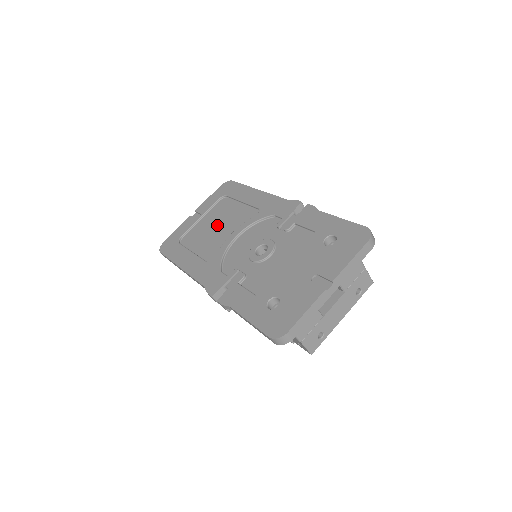
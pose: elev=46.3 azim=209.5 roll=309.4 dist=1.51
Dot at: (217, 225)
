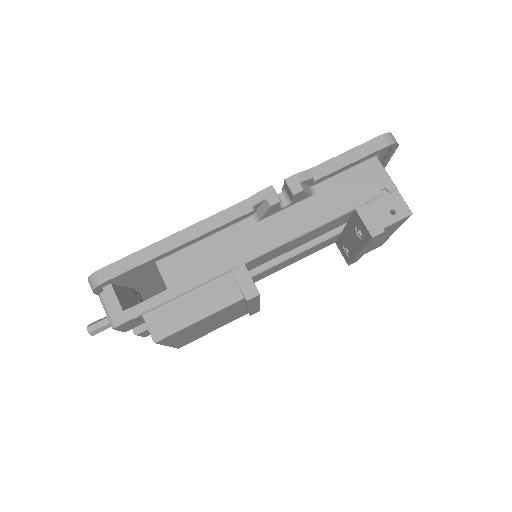
Dot at: occluded
